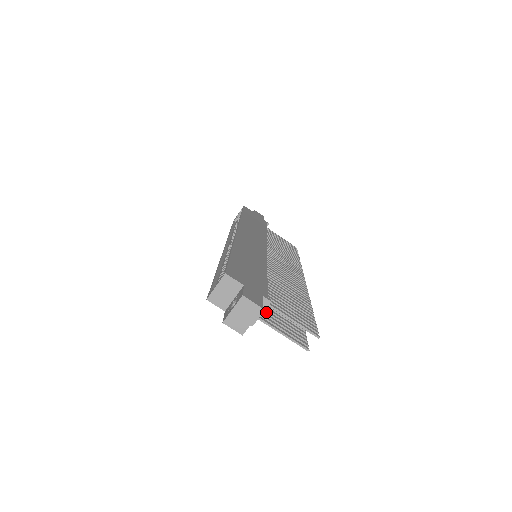
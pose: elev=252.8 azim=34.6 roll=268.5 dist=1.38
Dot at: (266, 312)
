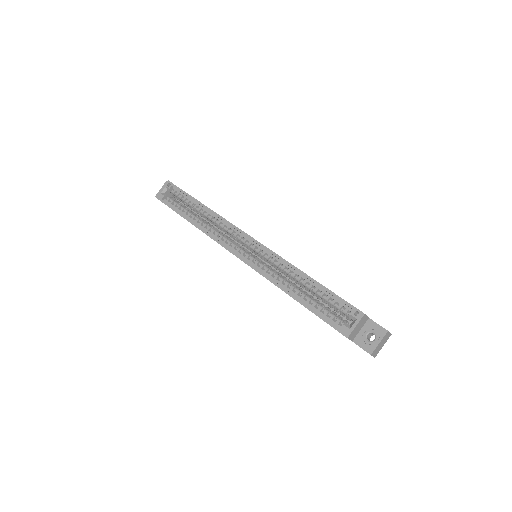
Dot at: occluded
